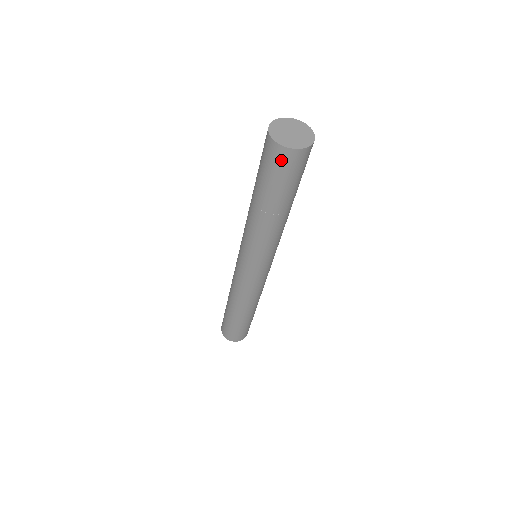
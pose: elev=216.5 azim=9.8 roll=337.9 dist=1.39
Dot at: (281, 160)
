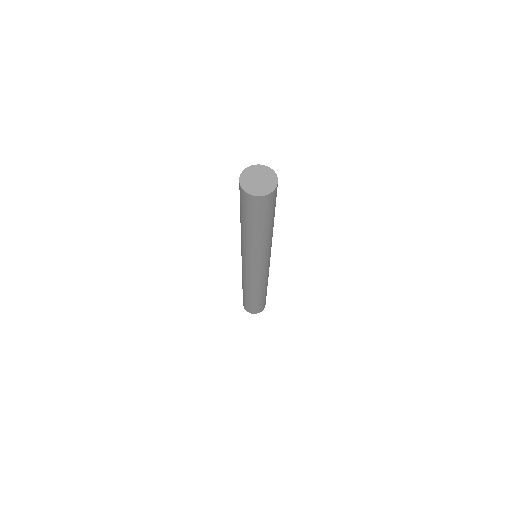
Dot at: (246, 200)
